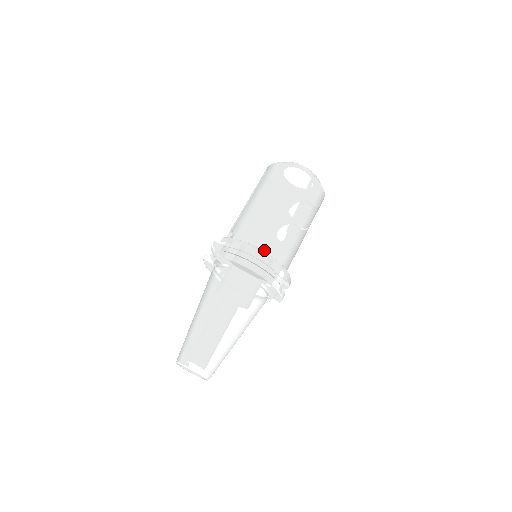
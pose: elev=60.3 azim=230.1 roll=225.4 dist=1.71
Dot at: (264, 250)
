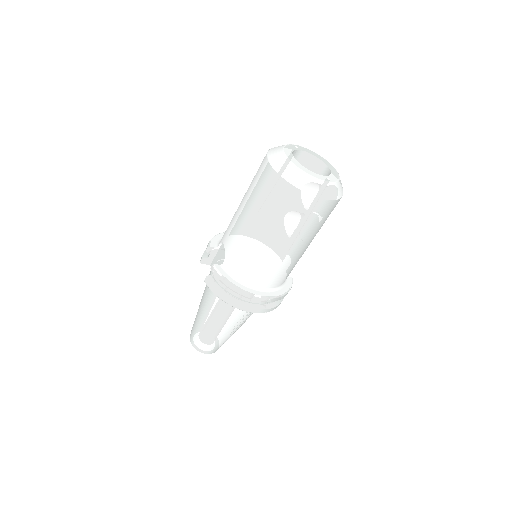
Dot at: (255, 284)
